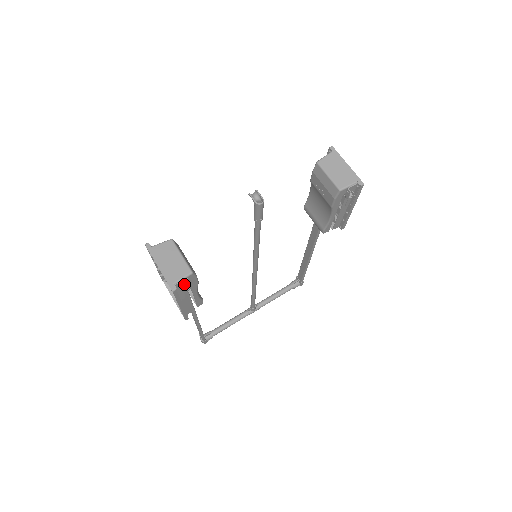
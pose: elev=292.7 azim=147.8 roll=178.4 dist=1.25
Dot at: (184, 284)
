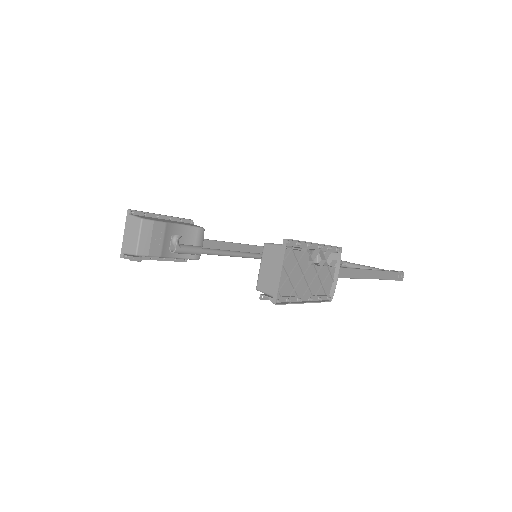
Dot at: (135, 256)
